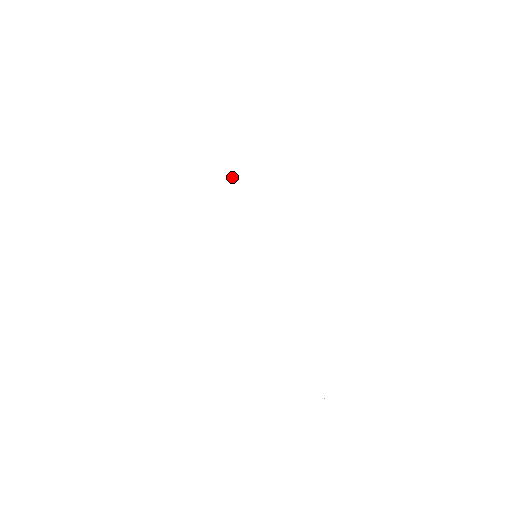
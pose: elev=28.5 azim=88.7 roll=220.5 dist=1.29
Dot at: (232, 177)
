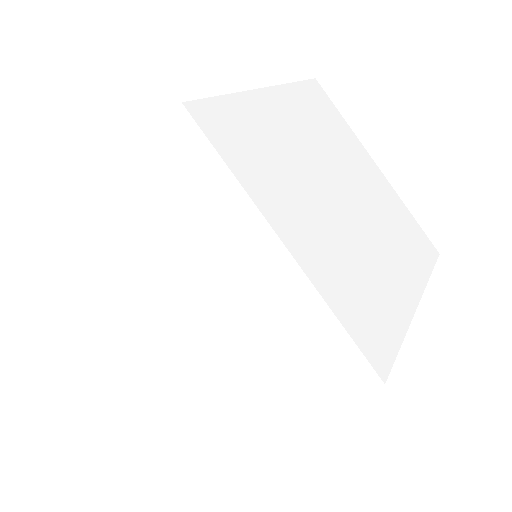
Dot at: occluded
